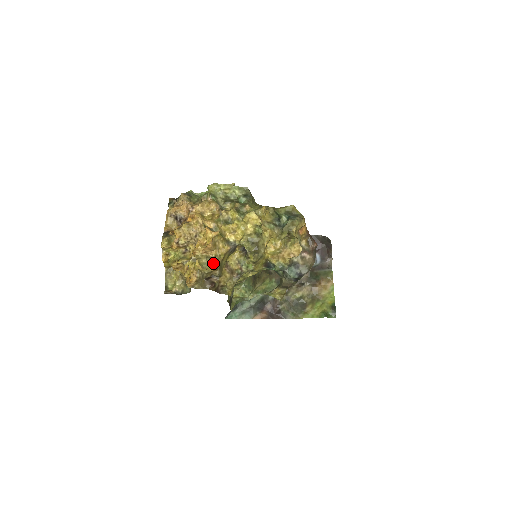
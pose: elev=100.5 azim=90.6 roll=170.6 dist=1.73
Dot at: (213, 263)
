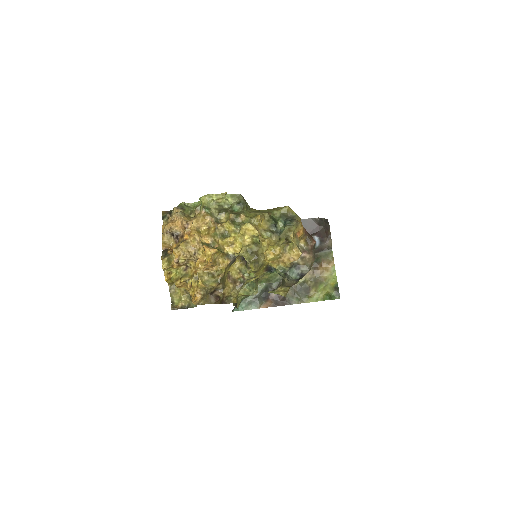
Dot at: (215, 279)
